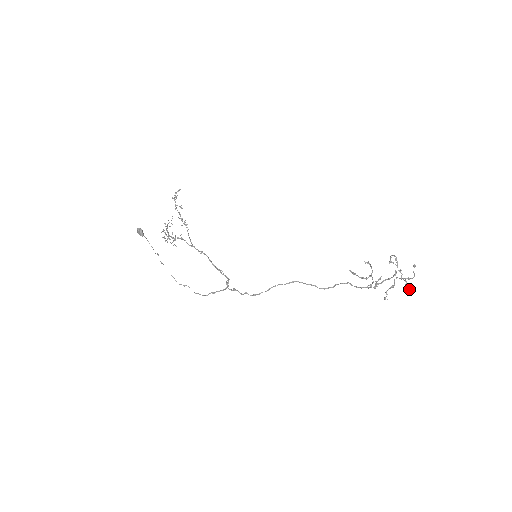
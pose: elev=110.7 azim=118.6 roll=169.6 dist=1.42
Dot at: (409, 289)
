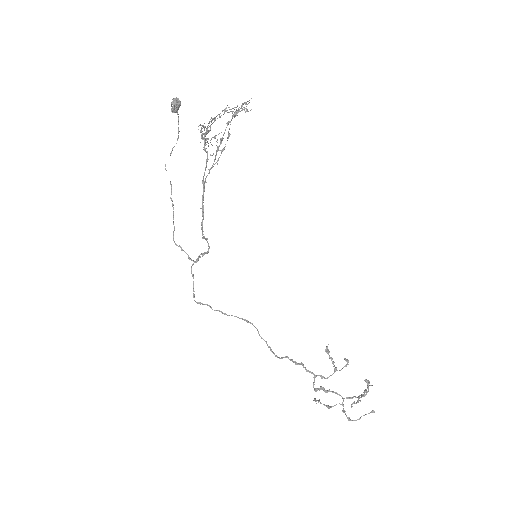
Dot at: occluded
